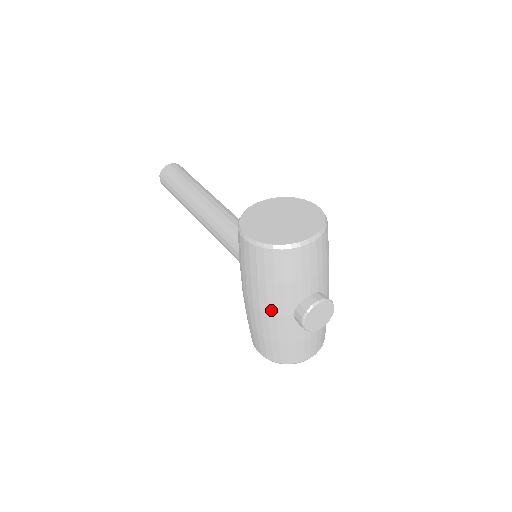
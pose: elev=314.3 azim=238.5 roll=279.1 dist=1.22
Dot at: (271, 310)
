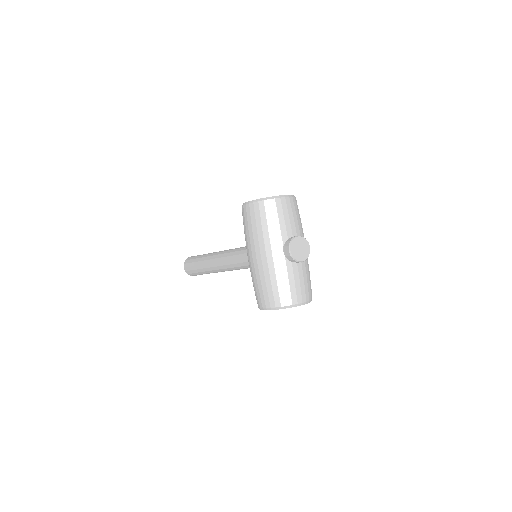
Dot at: (268, 251)
